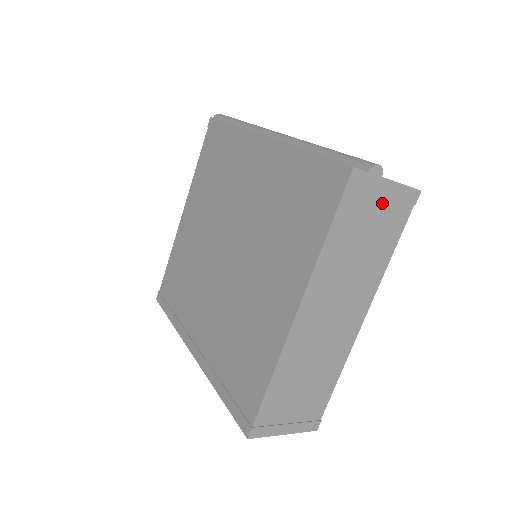
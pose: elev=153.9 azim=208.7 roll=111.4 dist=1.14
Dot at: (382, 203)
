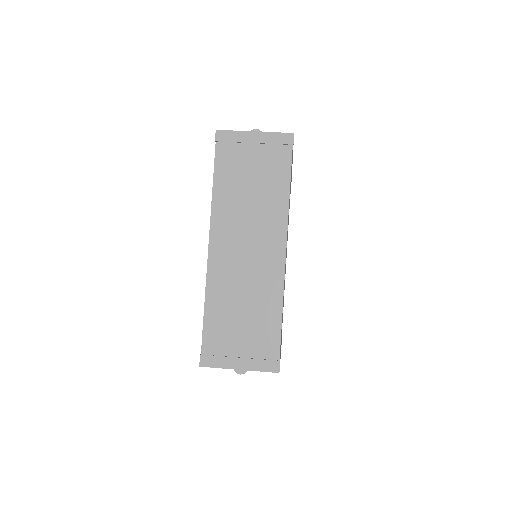
Dot at: (256, 150)
